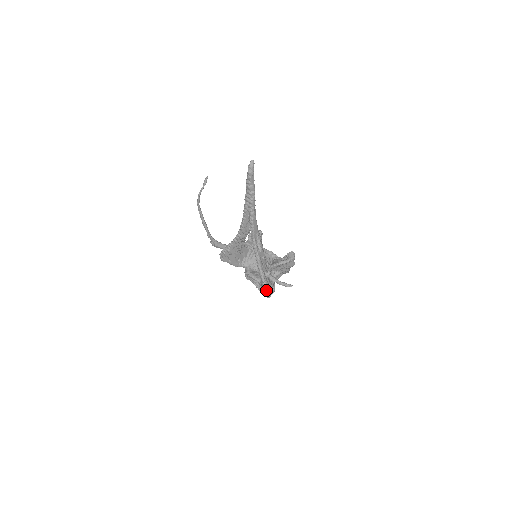
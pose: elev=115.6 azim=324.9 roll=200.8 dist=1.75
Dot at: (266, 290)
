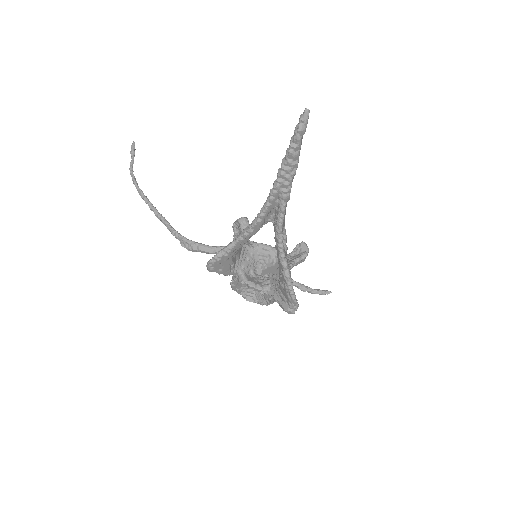
Dot at: (293, 304)
